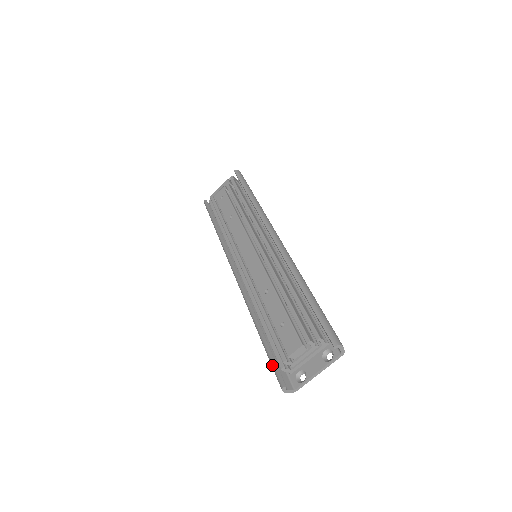
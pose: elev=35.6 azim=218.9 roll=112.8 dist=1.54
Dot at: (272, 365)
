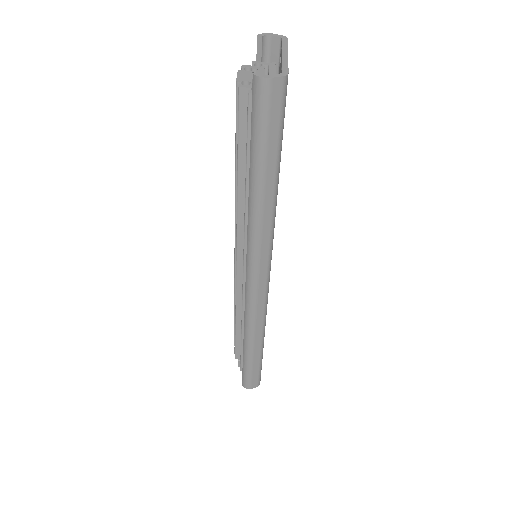
Dot at: (252, 121)
